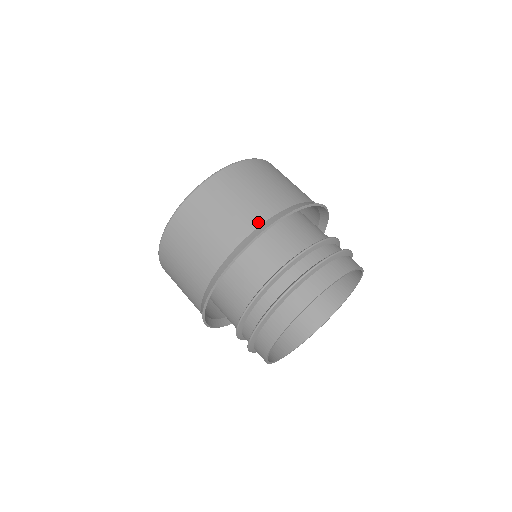
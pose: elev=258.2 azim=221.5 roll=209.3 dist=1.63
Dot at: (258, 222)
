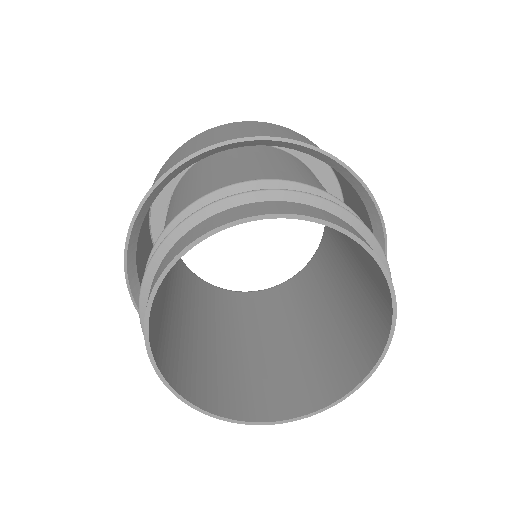
Dot at: occluded
